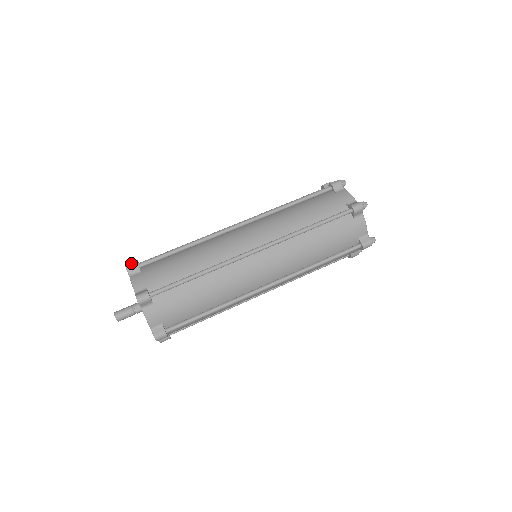
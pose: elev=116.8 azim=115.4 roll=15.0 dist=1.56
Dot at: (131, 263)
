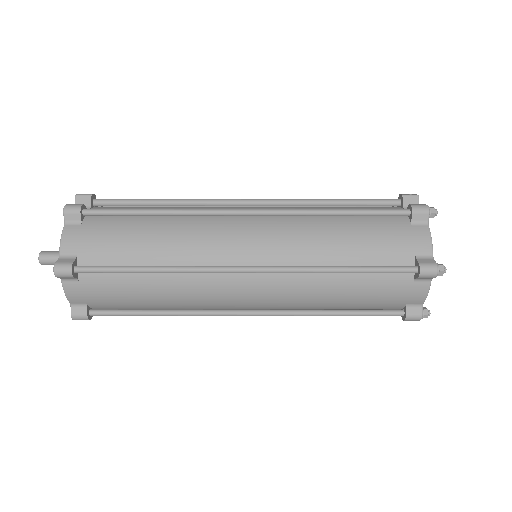
Dot at: (73, 205)
